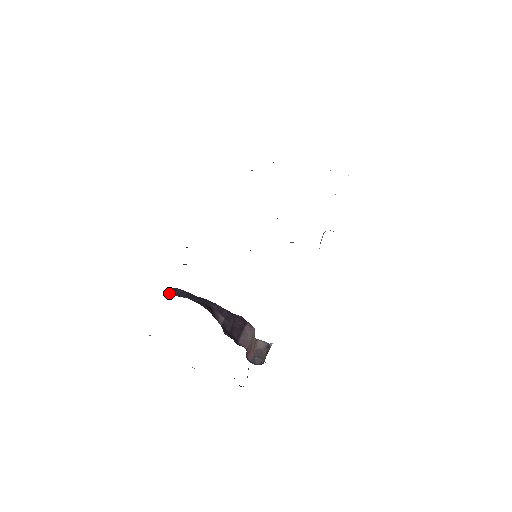
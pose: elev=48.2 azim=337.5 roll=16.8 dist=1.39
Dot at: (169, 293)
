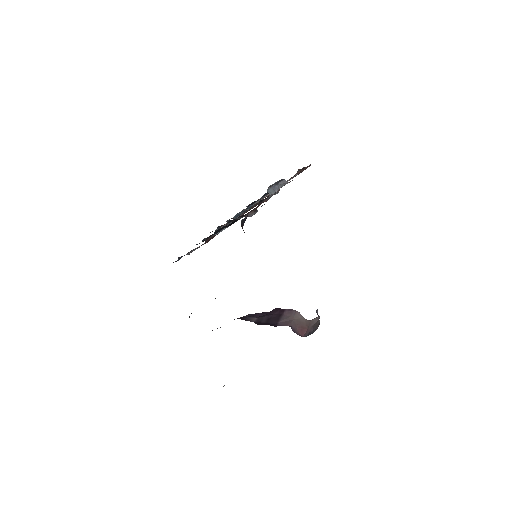
Dot at: occluded
